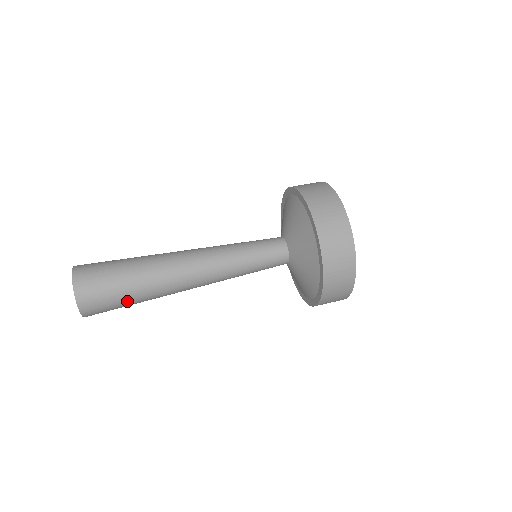
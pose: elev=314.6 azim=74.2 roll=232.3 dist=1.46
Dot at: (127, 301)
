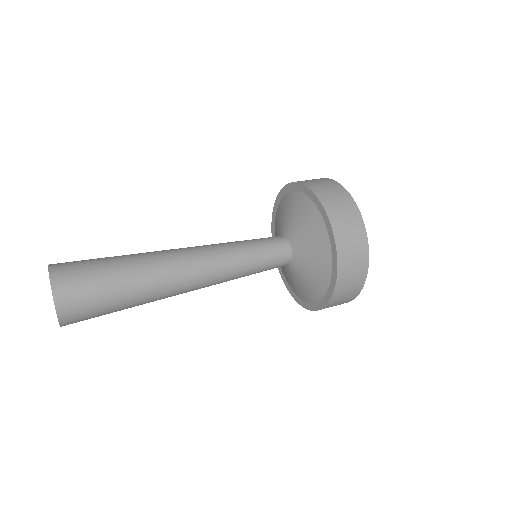
Dot at: (114, 295)
